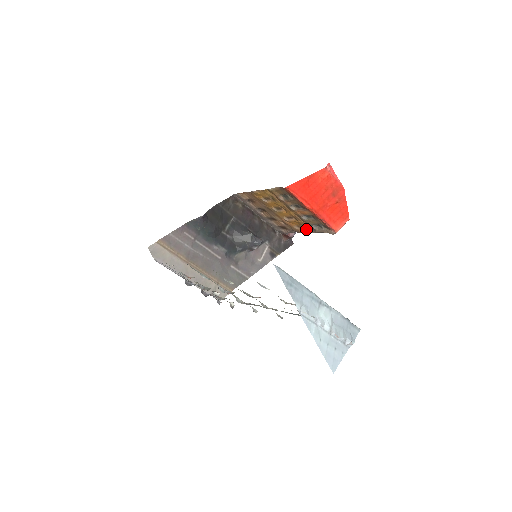
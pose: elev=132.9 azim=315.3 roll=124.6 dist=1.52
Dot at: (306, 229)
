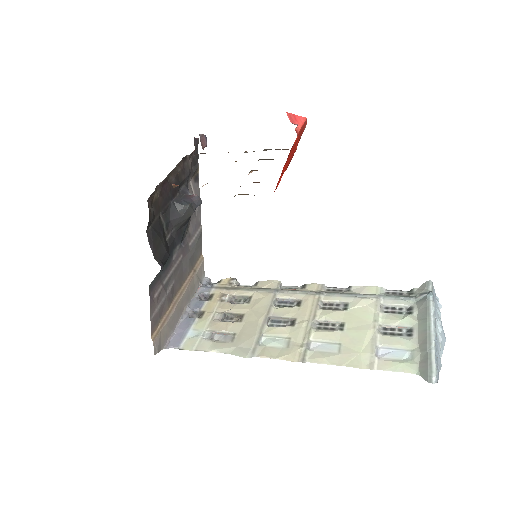
Dot at: occluded
